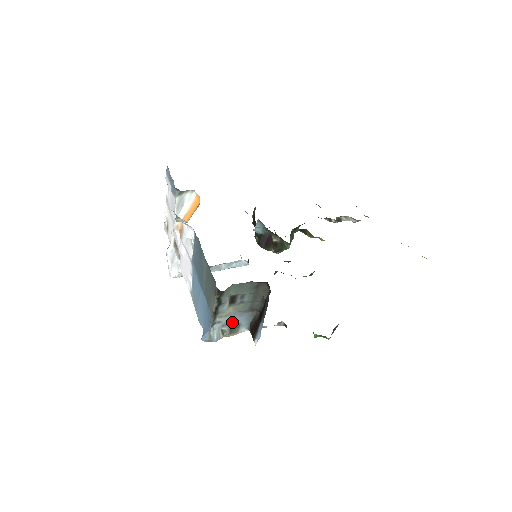
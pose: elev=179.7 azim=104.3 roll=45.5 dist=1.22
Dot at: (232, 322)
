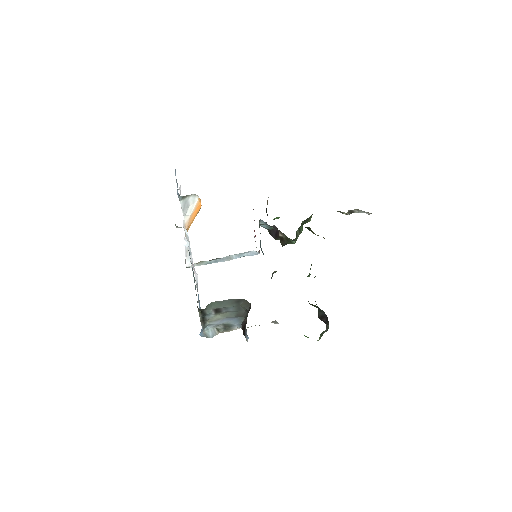
Dot at: (224, 323)
